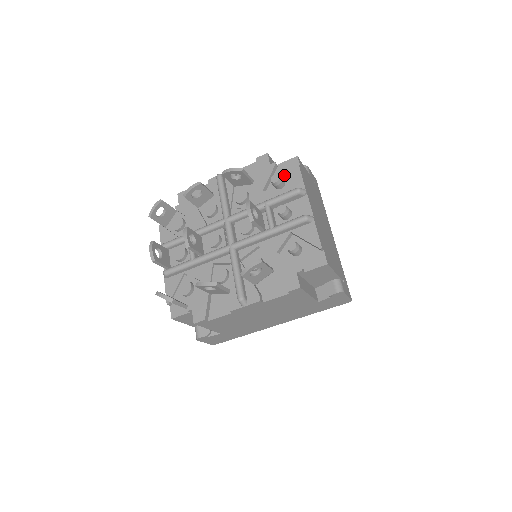
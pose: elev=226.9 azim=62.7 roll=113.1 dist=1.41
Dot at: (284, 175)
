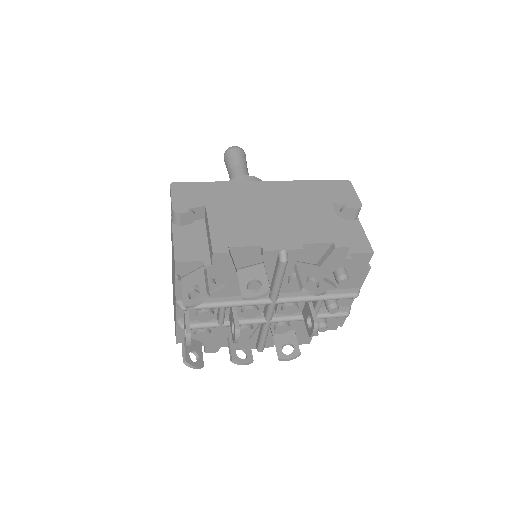
Dot at: (349, 266)
